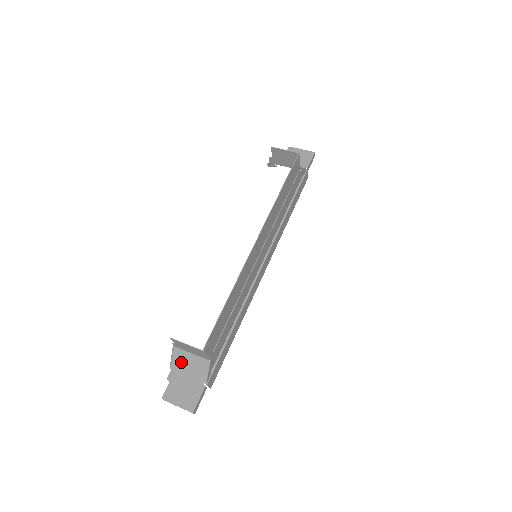
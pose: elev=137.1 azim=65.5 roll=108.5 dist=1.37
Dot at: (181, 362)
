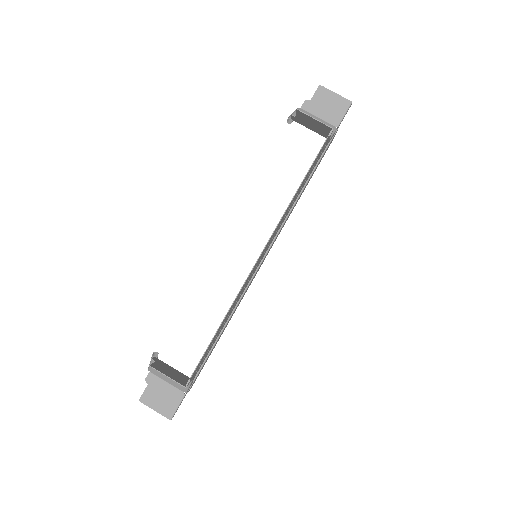
Dot at: occluded
